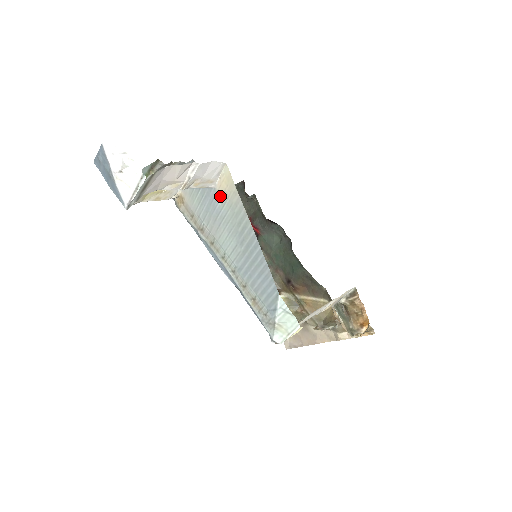
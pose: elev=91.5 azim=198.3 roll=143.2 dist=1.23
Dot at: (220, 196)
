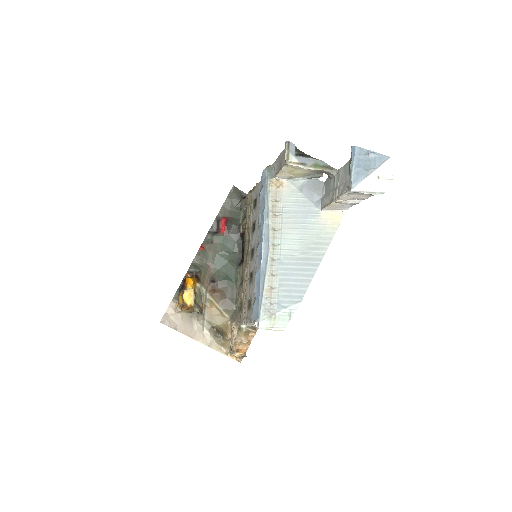
Dot at: (319, 217)
